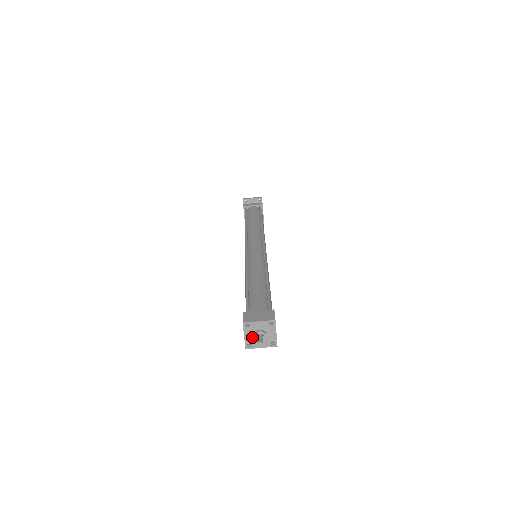
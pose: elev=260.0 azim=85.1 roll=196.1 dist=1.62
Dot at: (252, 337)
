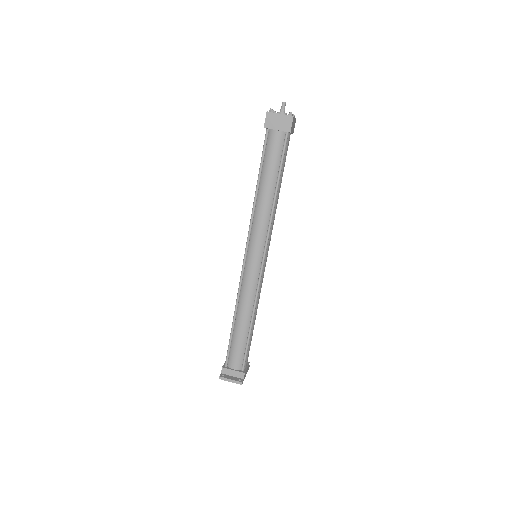
Dot at: occluded
